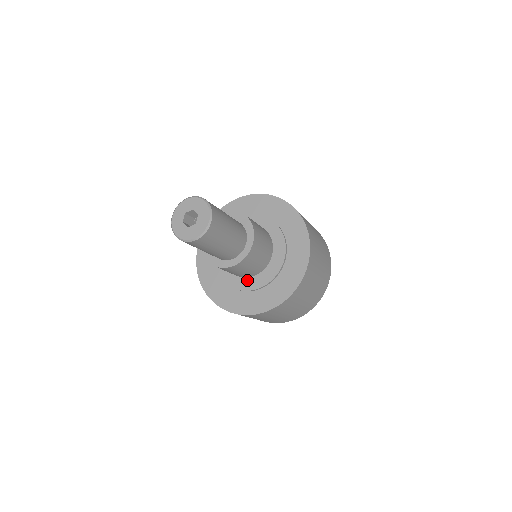
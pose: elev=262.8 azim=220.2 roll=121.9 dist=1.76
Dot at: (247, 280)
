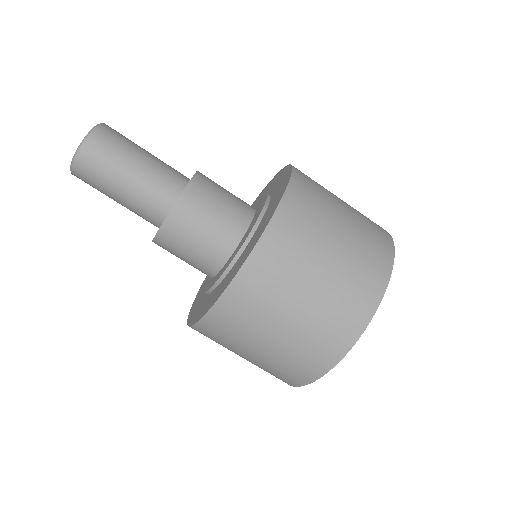
Dot at: (231, 257)
